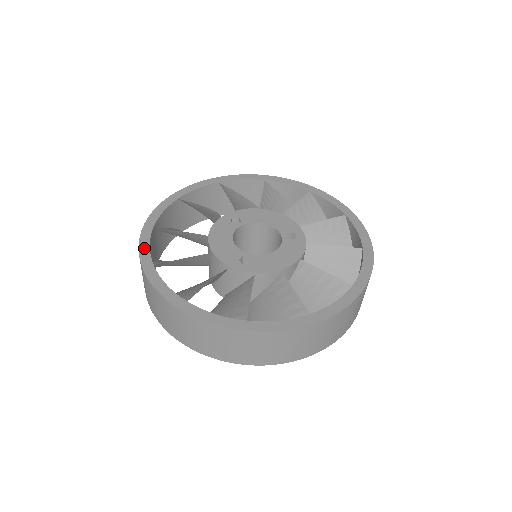
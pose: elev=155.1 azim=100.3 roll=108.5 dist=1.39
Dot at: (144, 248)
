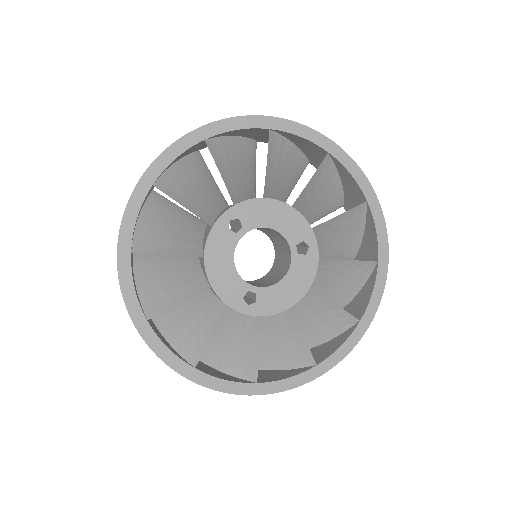
Dot at: (128, 293)
